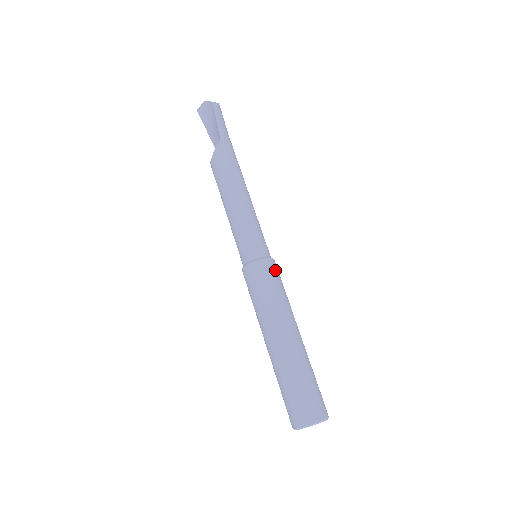
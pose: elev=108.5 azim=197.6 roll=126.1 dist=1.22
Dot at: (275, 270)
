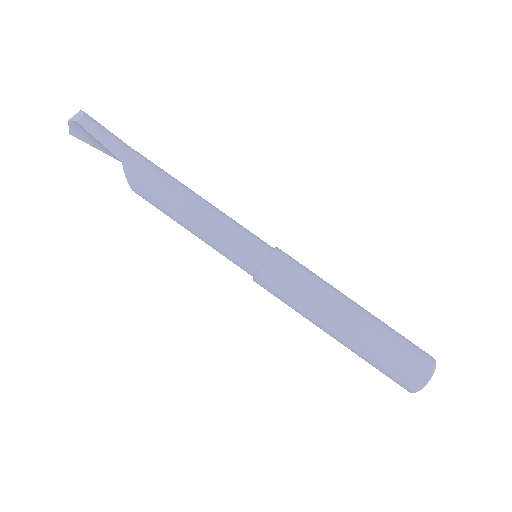
Dot at: (286, 262)
